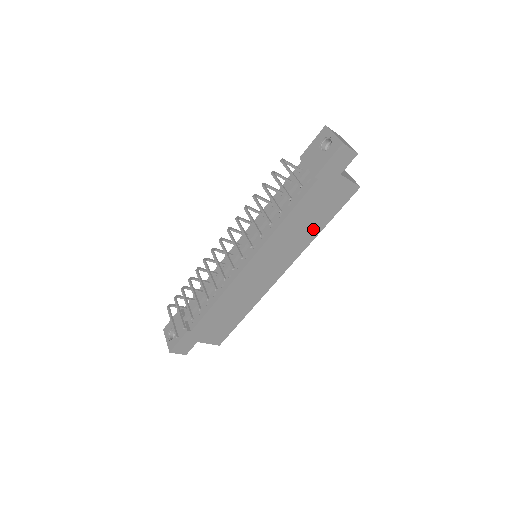
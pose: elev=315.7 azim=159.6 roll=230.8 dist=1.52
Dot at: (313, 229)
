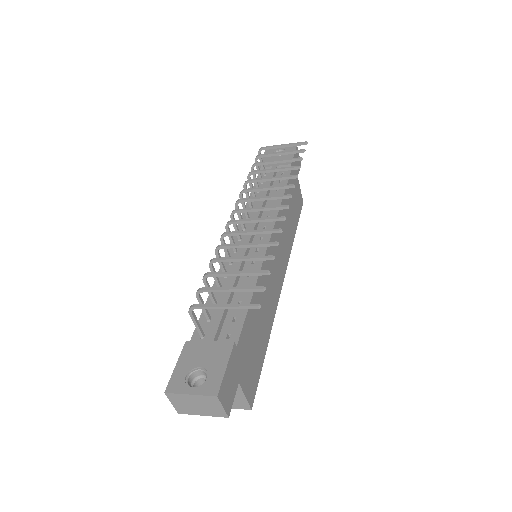
Dot at: (292, 229)
